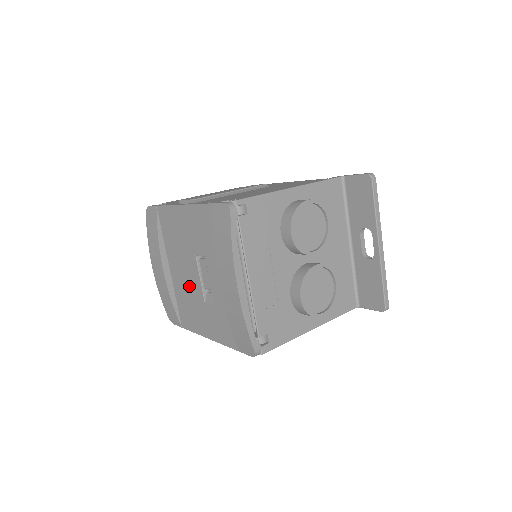
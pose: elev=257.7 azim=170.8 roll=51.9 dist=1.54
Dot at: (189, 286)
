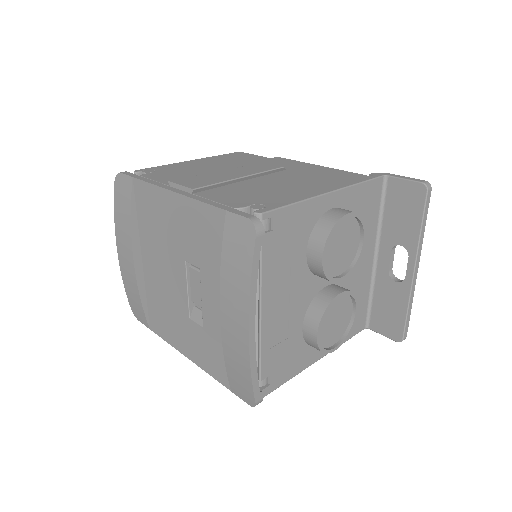
Dot at: (169, 291)
